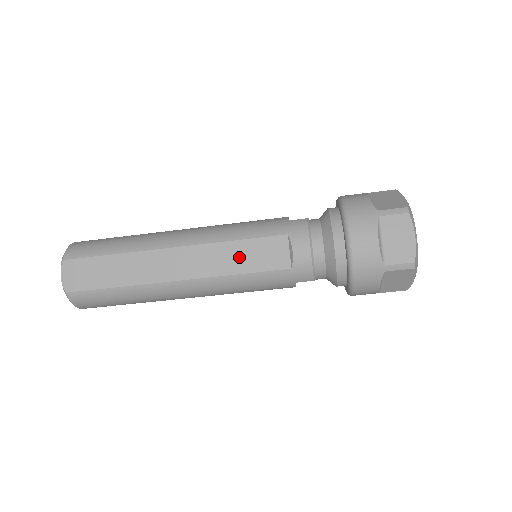
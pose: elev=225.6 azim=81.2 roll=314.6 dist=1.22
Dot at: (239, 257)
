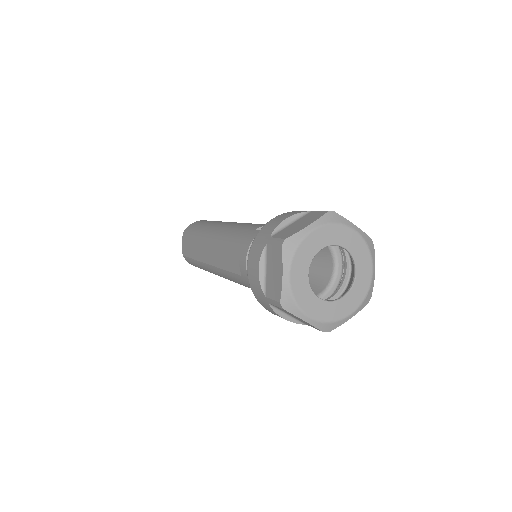
Dot at: (225, 255)
